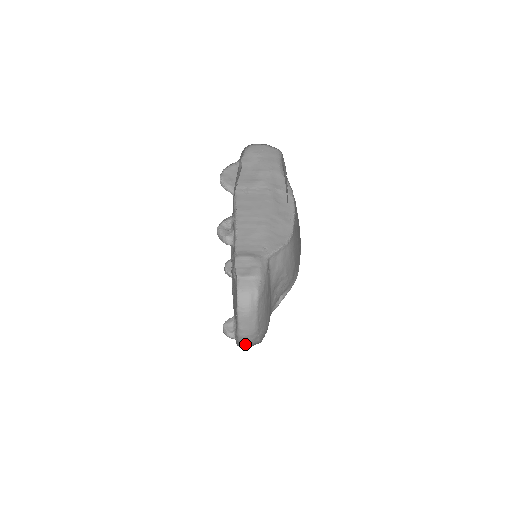
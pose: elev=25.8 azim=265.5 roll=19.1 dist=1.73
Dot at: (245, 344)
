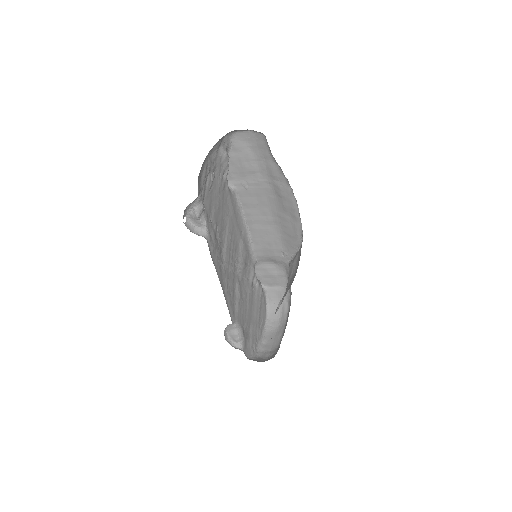
Dot at: (261, 359)
